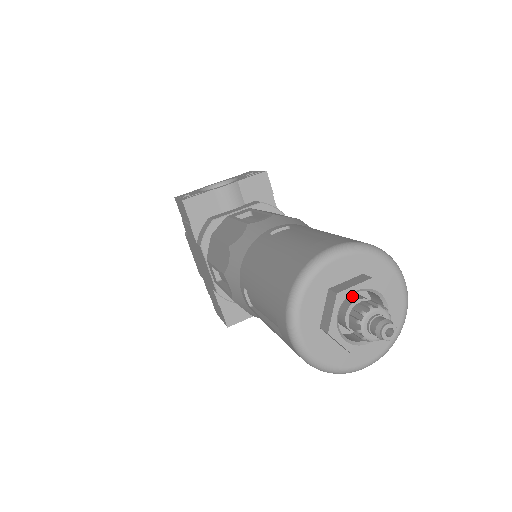
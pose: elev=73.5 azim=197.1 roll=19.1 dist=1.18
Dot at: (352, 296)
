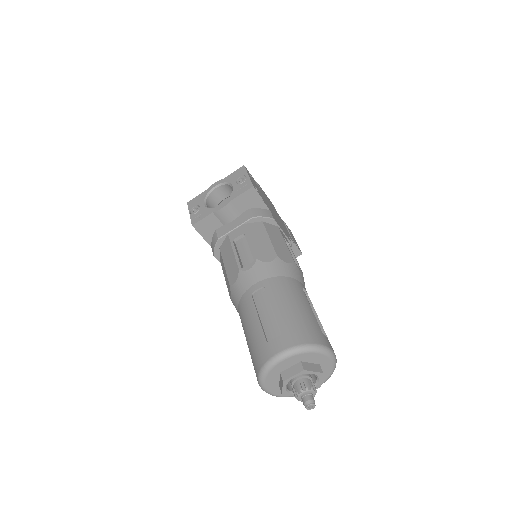
Dot at: occluded
